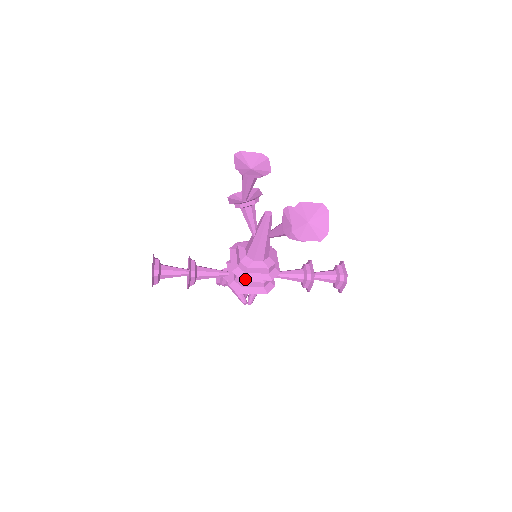
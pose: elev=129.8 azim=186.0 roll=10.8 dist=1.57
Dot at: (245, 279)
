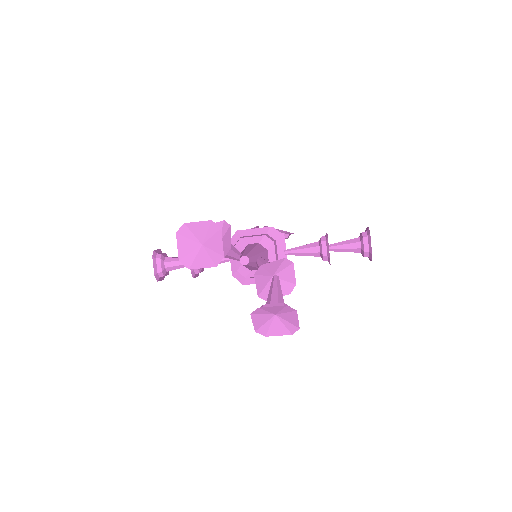
Dot at: (246, 284)
